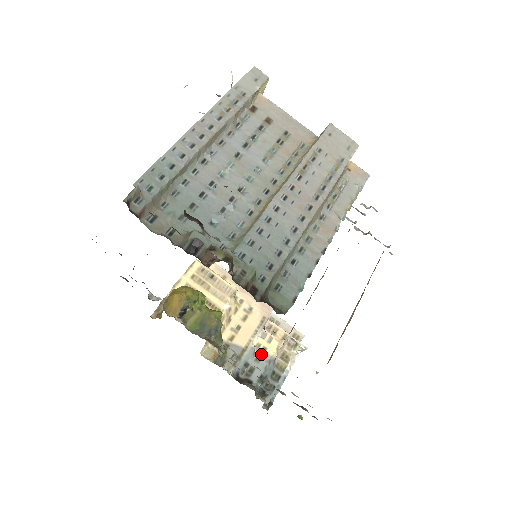
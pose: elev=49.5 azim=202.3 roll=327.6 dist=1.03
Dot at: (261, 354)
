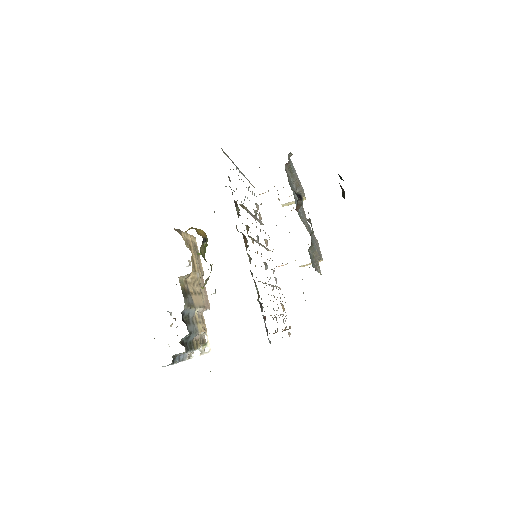
Dot at: (195, 322)
